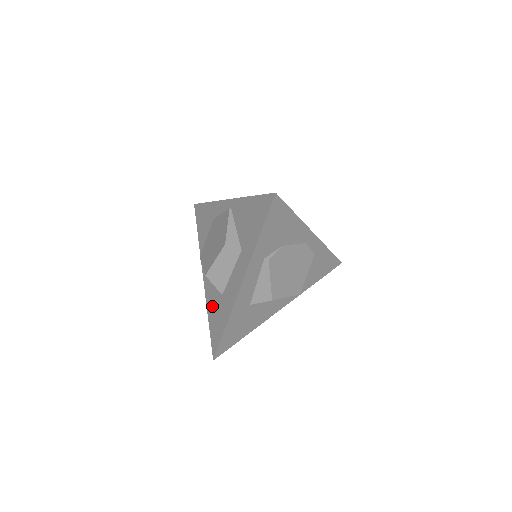
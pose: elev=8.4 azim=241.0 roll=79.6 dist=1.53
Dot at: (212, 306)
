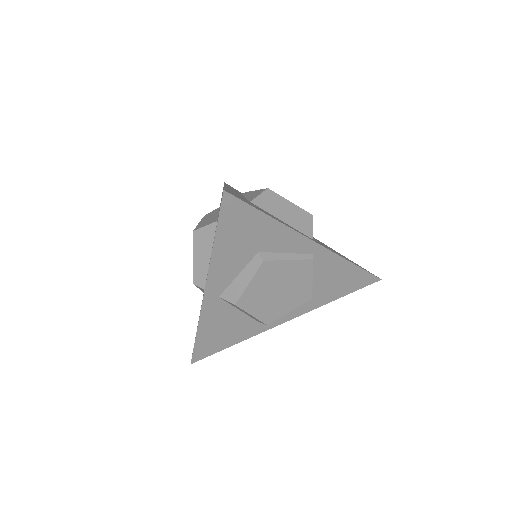
Dot at: occluded
